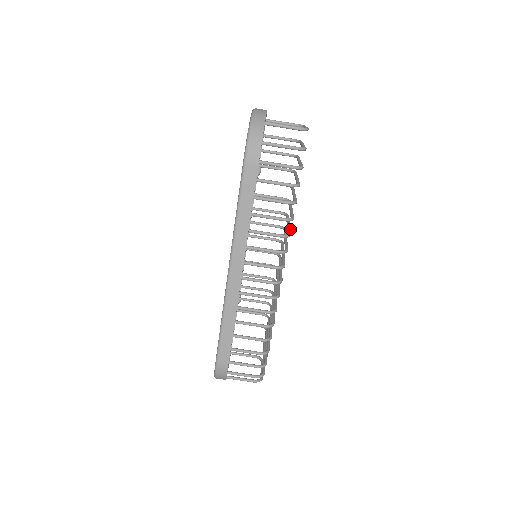
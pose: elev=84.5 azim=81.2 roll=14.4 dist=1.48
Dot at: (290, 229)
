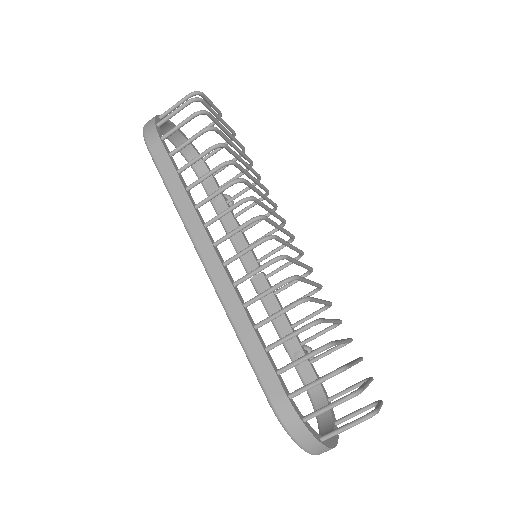
Dot at: (253, 186)
